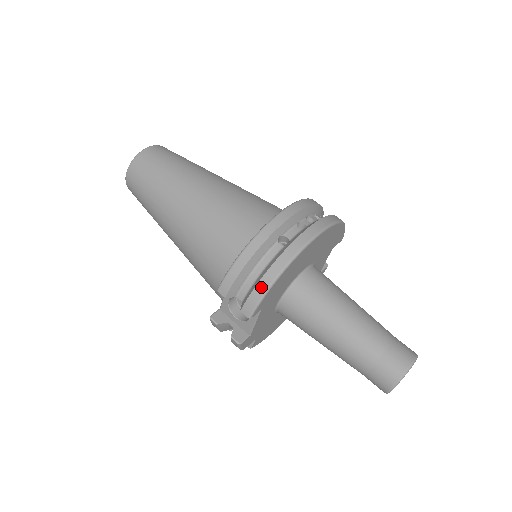
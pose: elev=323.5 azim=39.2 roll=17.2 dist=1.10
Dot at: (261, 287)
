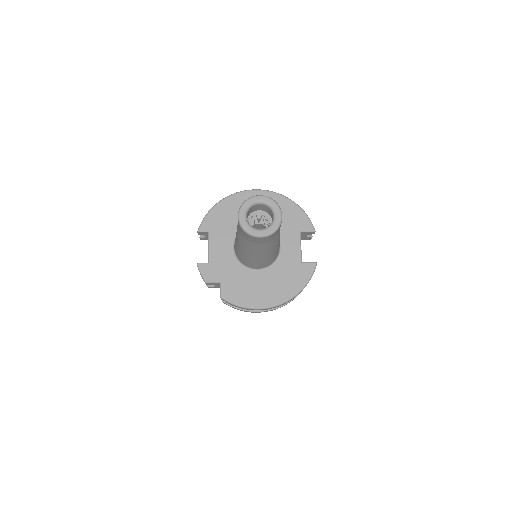
Dot at: (208, 213)
